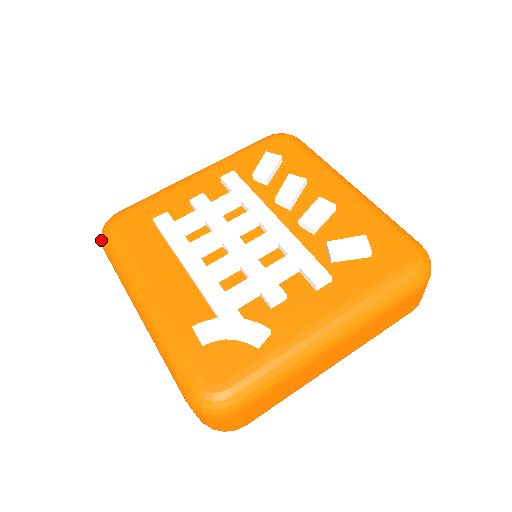
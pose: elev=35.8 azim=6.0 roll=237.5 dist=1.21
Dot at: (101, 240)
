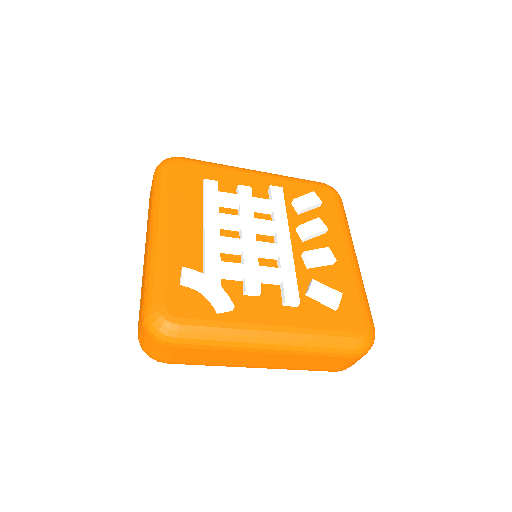
Dot at: (157, 167)
